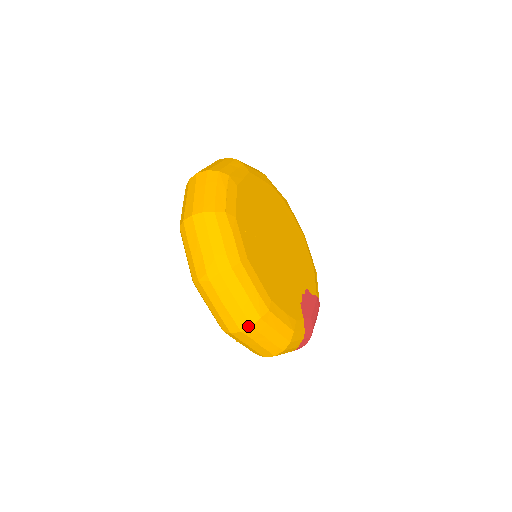
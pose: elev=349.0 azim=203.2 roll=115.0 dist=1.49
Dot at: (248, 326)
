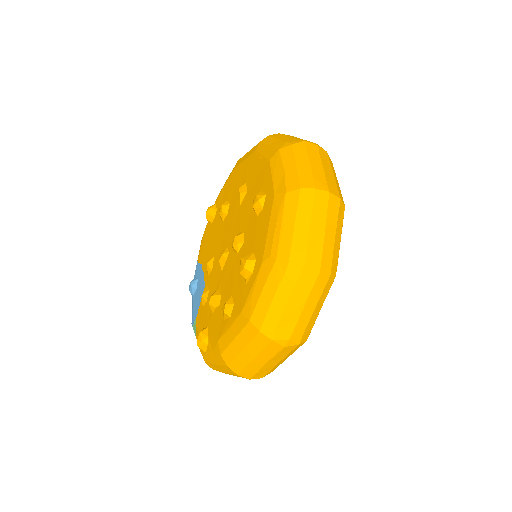
Dot at: occluded
